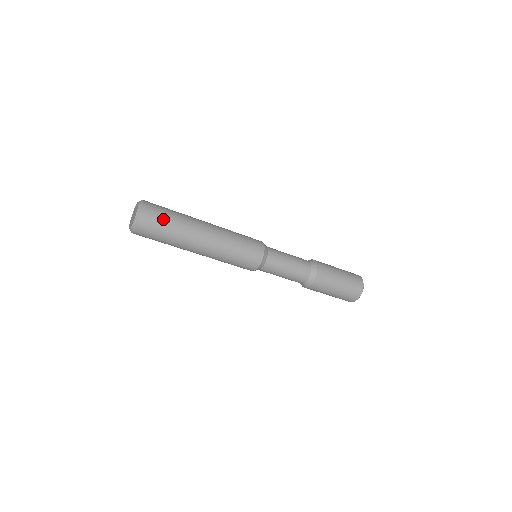
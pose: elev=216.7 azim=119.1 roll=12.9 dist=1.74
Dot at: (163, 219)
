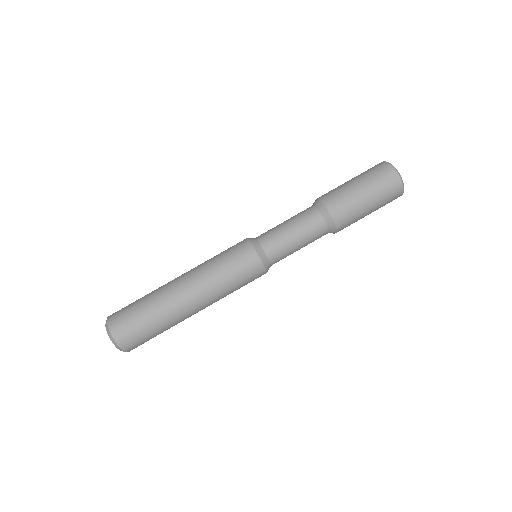
Dot at: occluded
